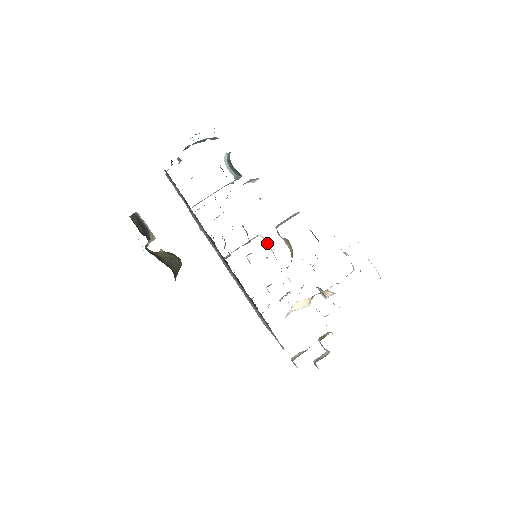
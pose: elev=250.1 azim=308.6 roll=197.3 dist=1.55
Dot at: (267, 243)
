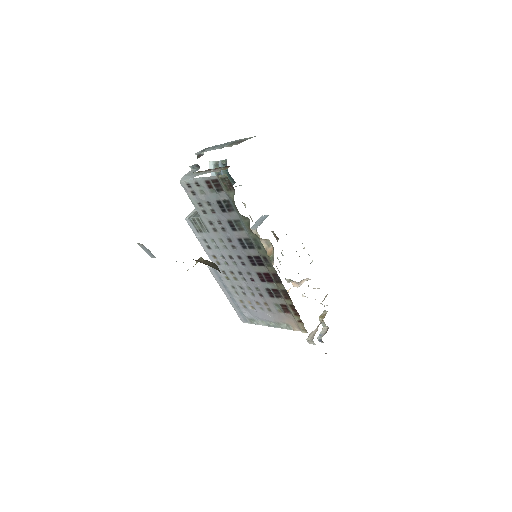
Dot at: occluded
